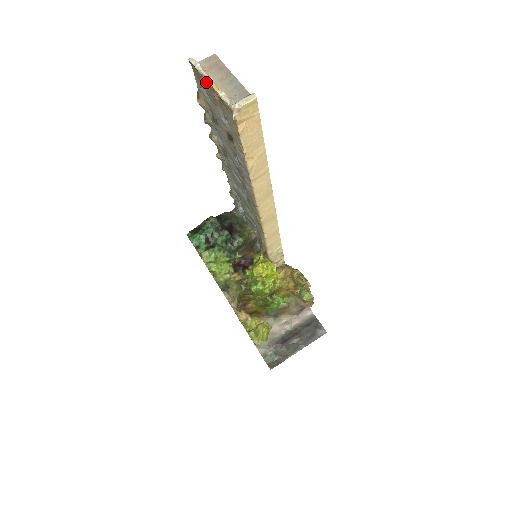
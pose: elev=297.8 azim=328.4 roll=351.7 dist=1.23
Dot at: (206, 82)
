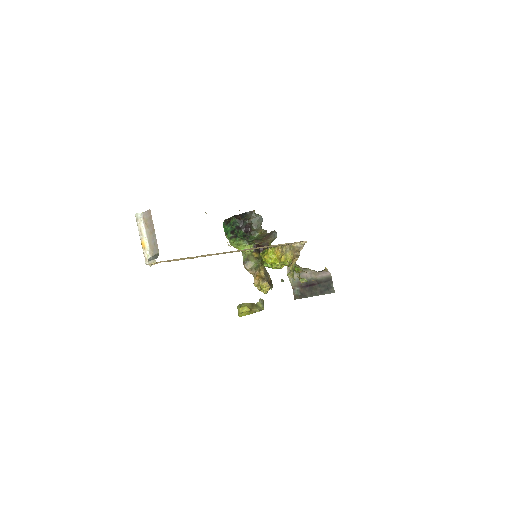
Dot at: (143, 233)
